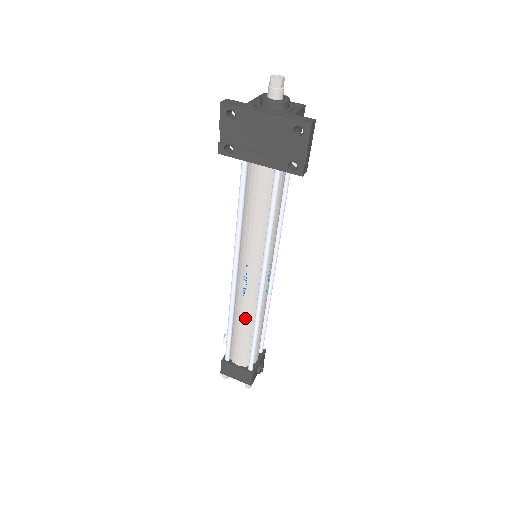
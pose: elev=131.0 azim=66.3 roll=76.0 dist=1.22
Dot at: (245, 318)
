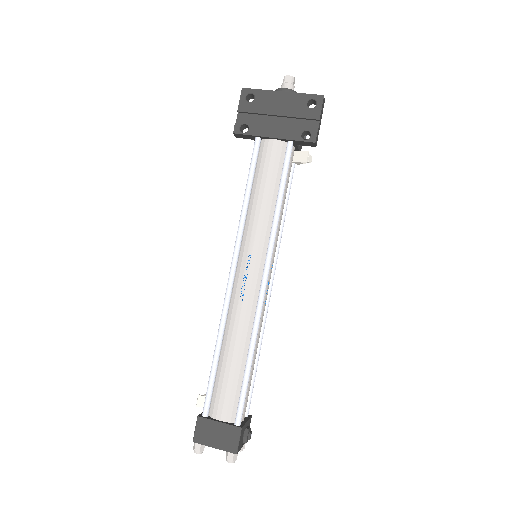
Dot at: (239, 334)
